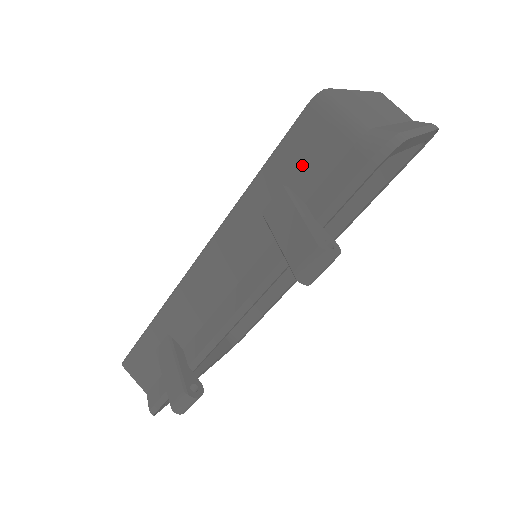
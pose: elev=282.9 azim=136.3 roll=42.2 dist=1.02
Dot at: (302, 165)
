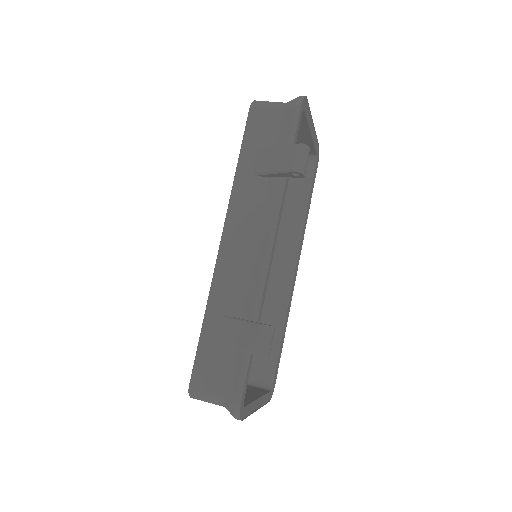
Dot at: (262, 134)
